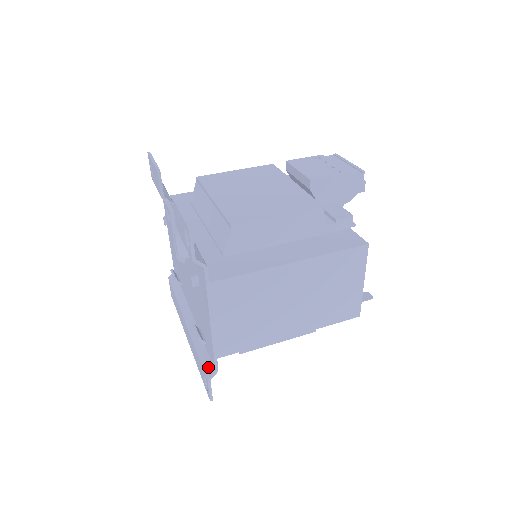
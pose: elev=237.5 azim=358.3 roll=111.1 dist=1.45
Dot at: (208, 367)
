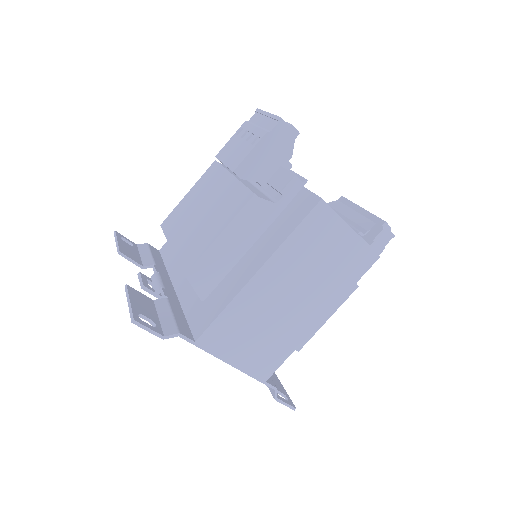
Dot at: occluded
